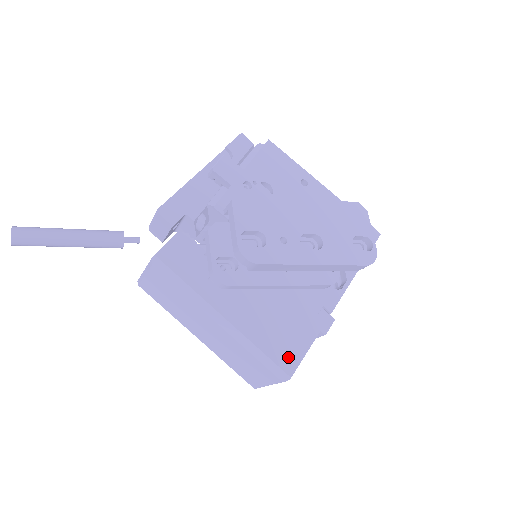
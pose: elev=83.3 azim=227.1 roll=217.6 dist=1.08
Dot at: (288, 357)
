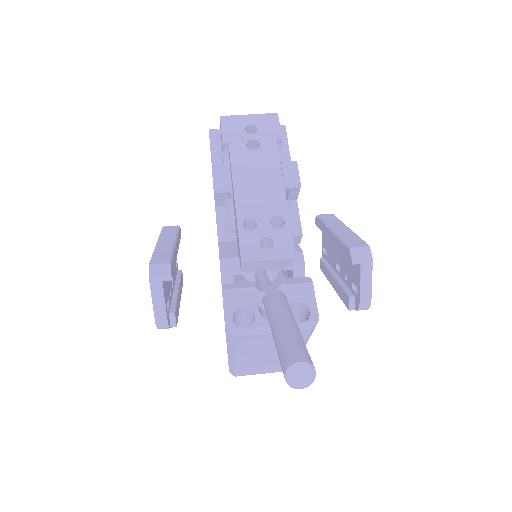
Dot at: occluded
